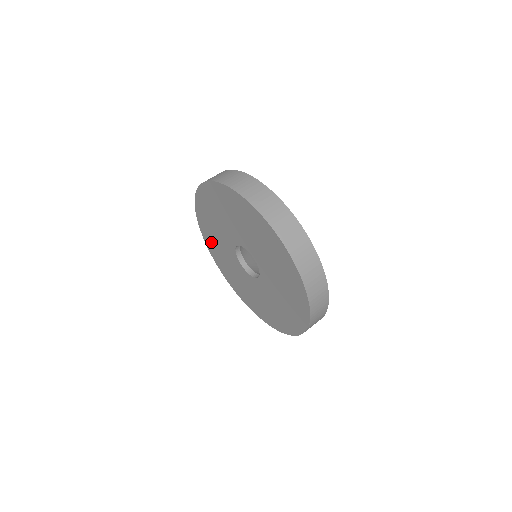
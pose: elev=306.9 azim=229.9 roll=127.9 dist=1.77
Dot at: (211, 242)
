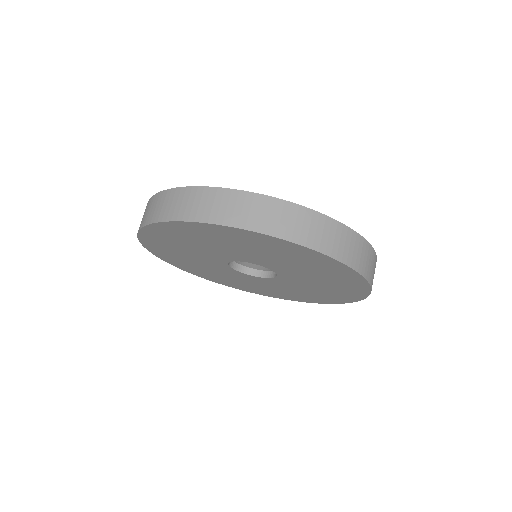
Dot at: (167, 237)
